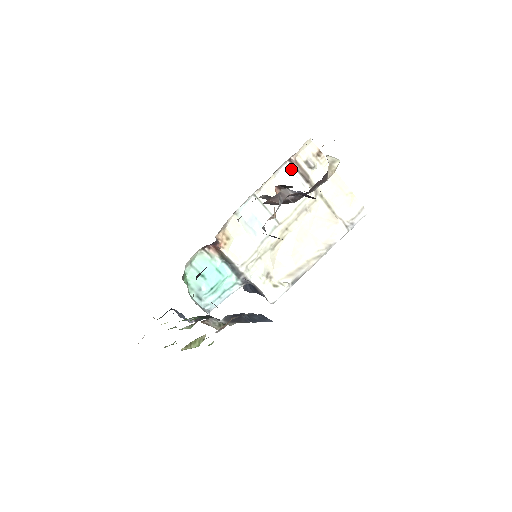
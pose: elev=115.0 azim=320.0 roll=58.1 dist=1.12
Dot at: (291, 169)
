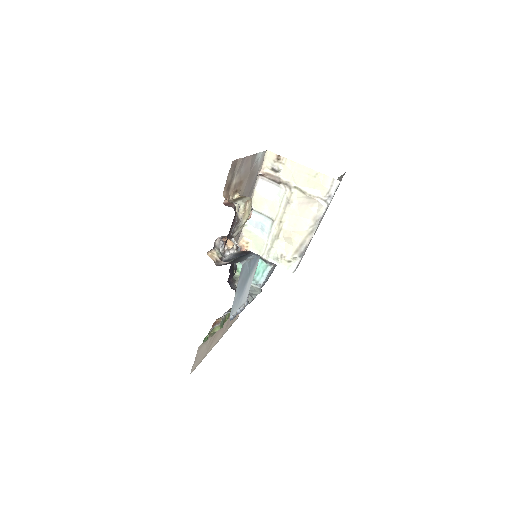
Dot at: (265, 179)
